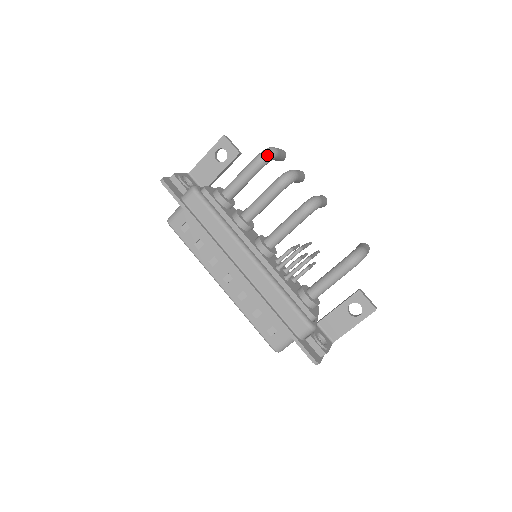
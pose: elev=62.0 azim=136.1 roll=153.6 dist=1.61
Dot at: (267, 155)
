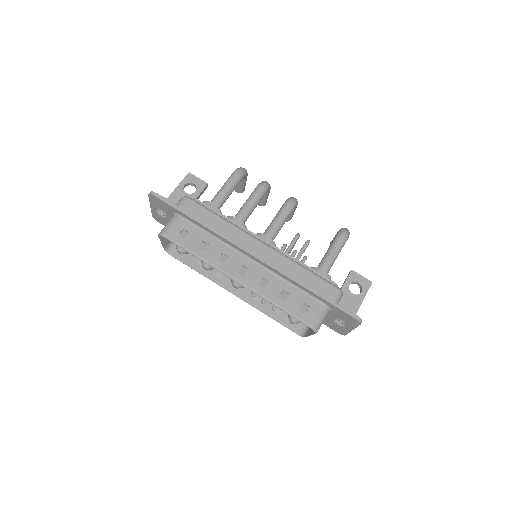
Dot at: (243, 169)
